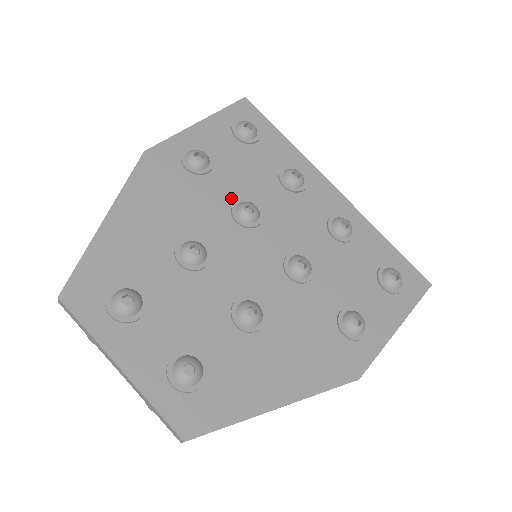
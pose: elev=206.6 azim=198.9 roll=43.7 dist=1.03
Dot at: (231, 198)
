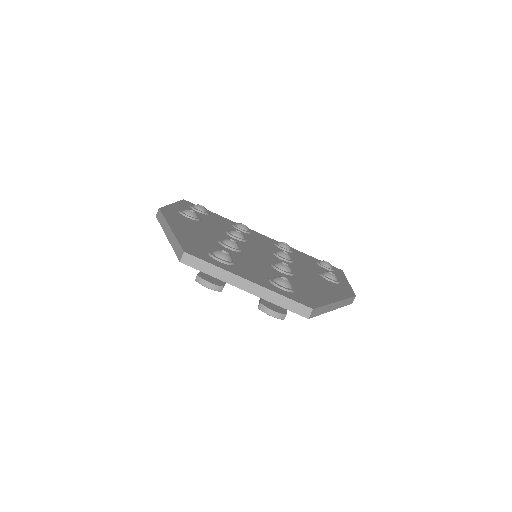
Dot at: (222, 231)
